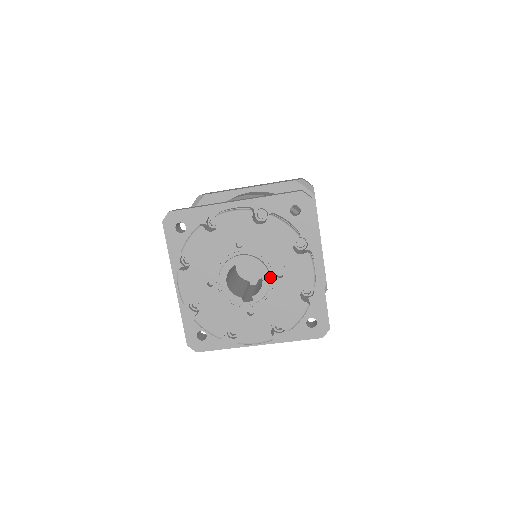
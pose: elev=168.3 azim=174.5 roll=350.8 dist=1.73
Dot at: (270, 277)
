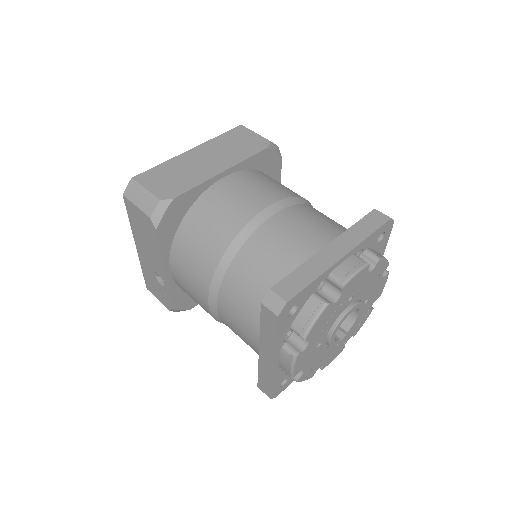
Dot at: occluded
